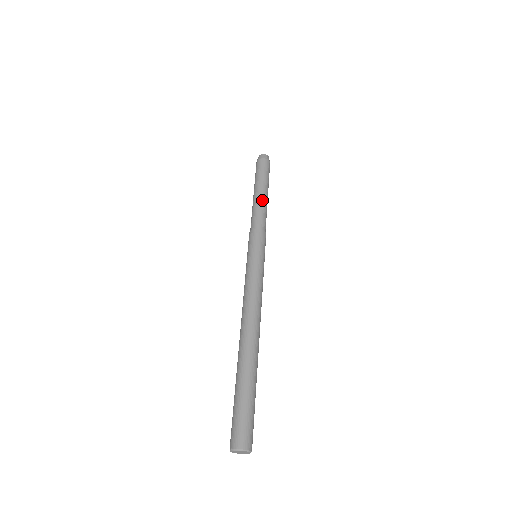
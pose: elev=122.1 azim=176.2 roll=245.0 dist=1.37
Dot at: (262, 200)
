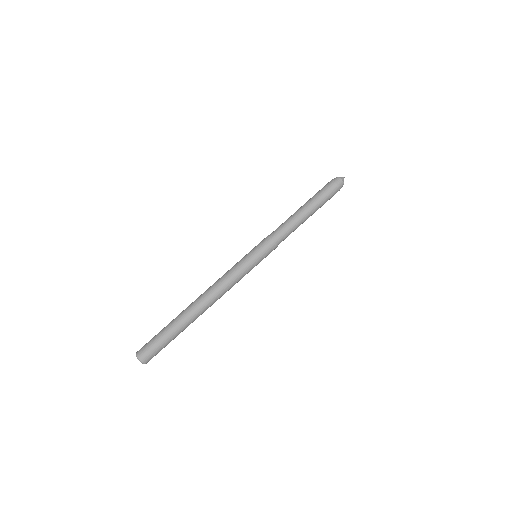
Dot at: (297, 218)
